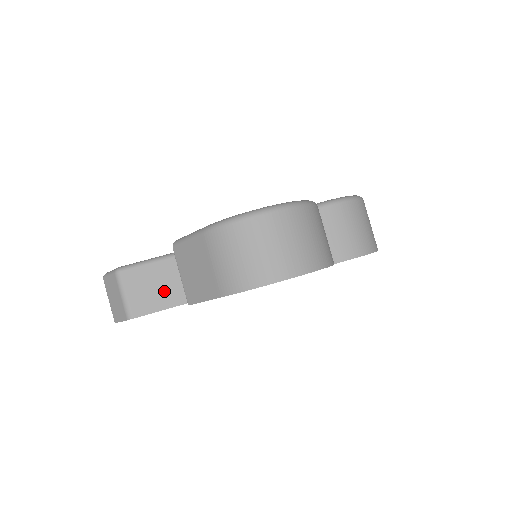
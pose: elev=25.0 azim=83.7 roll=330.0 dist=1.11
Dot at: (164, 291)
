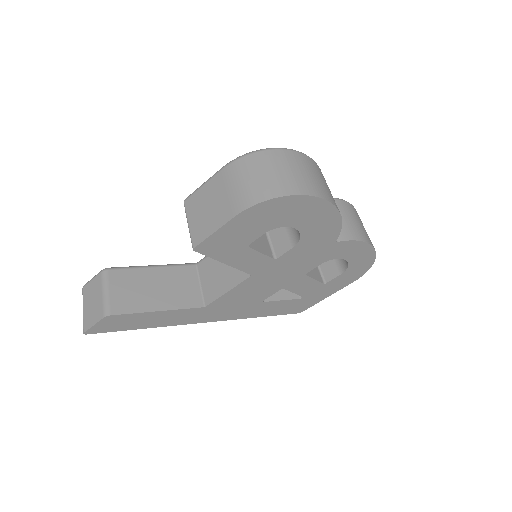
Dot at: (151, 294)
